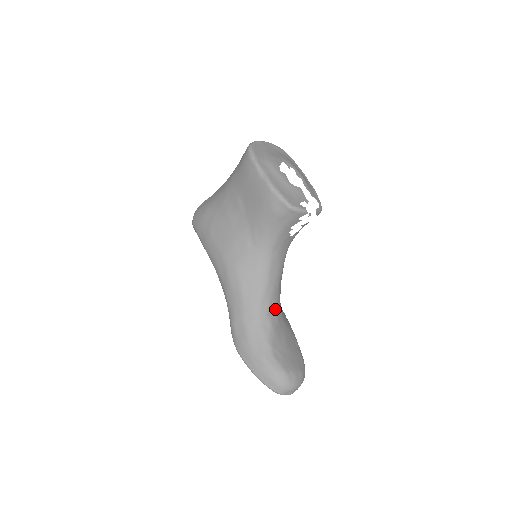
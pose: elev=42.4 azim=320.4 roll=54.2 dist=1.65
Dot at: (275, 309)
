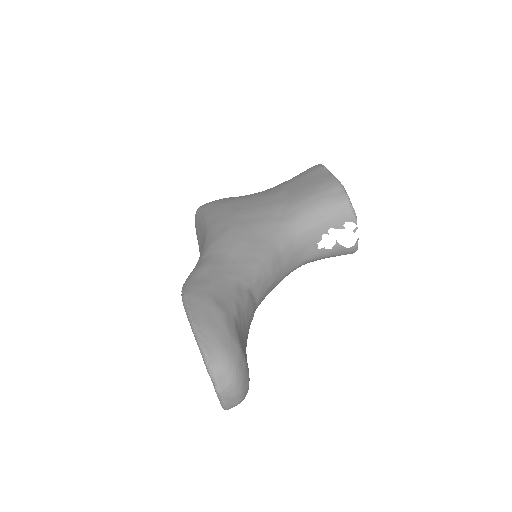
Dot at: (256, 297)
